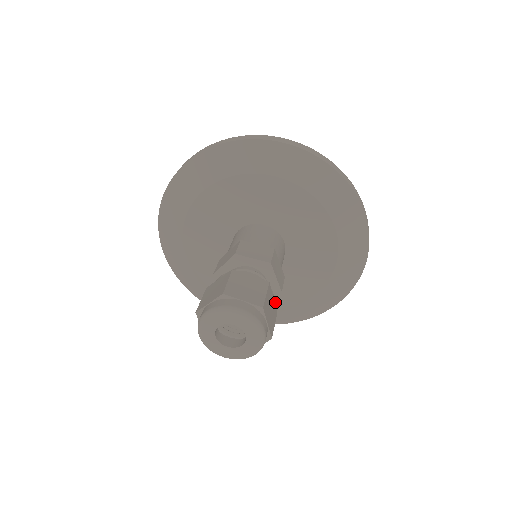
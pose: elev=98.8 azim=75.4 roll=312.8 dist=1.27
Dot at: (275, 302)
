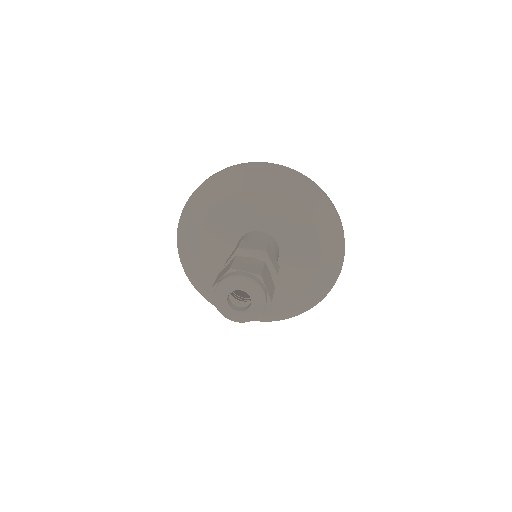
Dot at: (277, 298)
